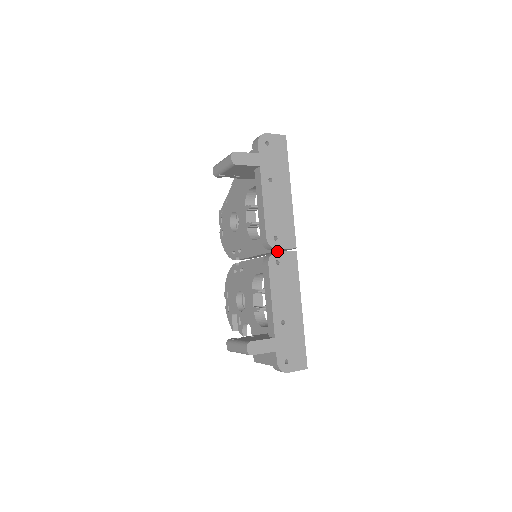
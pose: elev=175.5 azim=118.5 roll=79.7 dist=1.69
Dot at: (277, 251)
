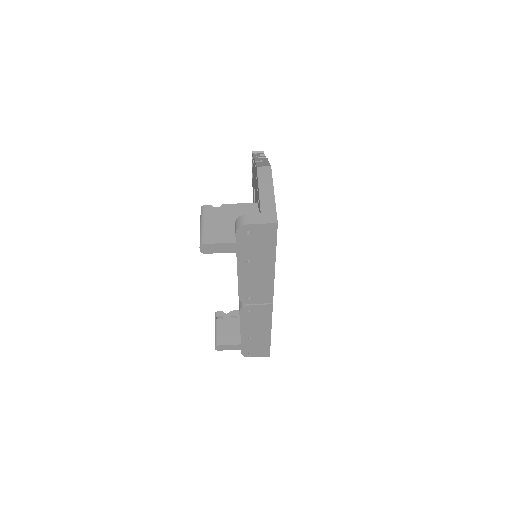
Dot at: occluded
